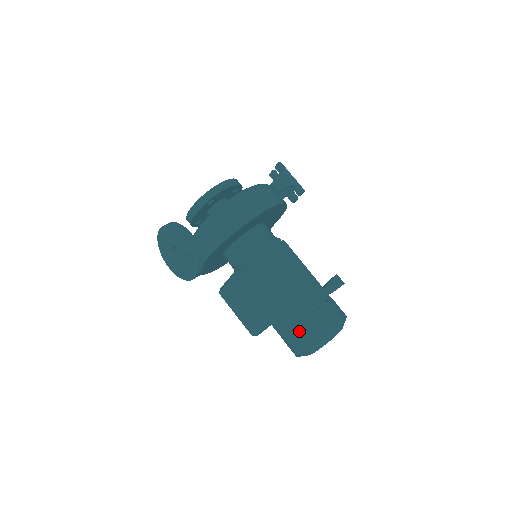
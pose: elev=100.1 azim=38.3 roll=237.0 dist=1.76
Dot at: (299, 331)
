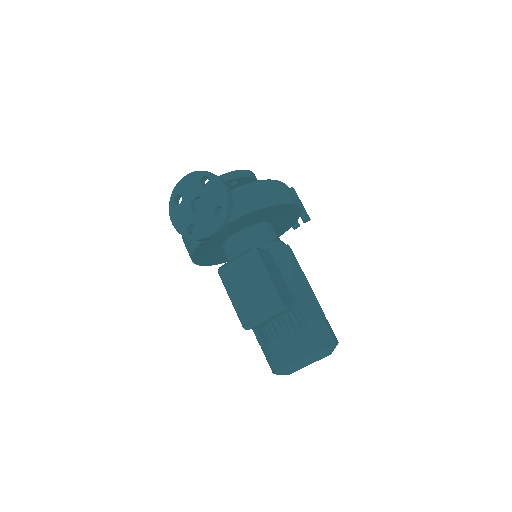
Dot at: (299, 334)
